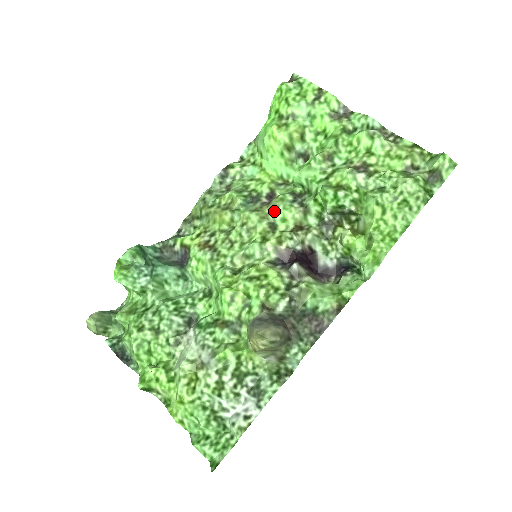
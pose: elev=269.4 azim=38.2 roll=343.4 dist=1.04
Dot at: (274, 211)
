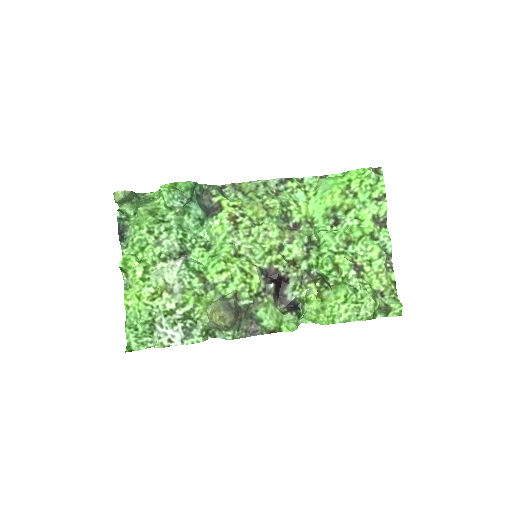
Dot at: (290, 239)
